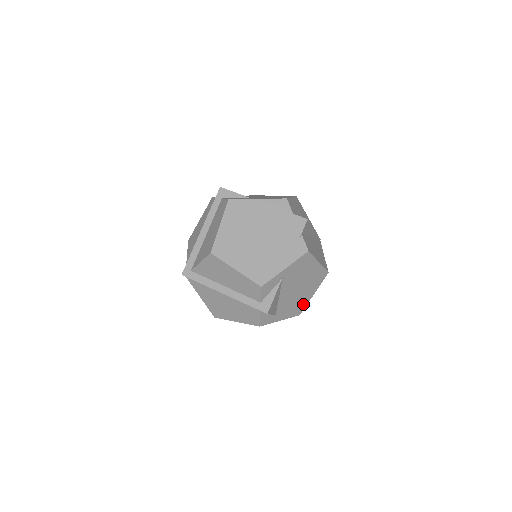
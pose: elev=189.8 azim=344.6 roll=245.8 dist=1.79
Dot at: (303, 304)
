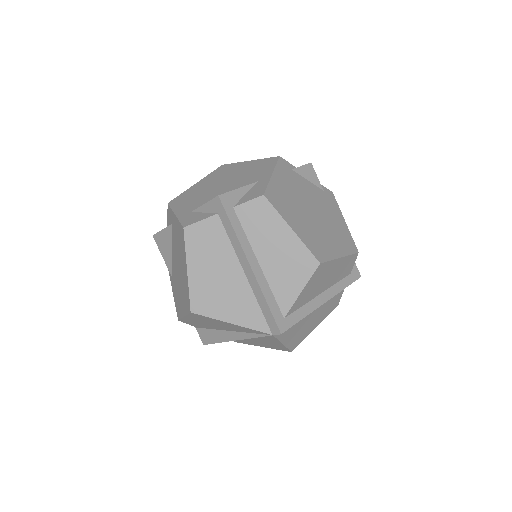
Dot at: occluded
